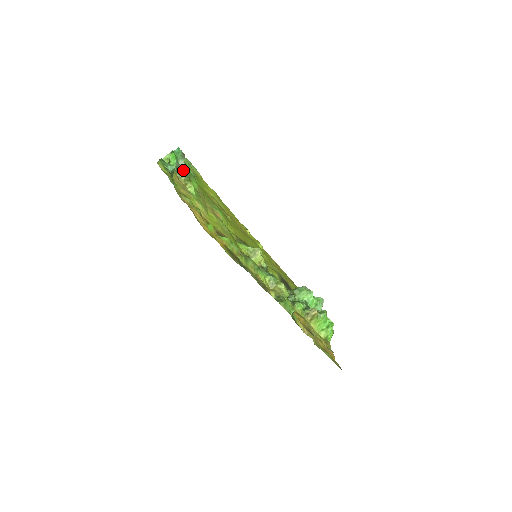
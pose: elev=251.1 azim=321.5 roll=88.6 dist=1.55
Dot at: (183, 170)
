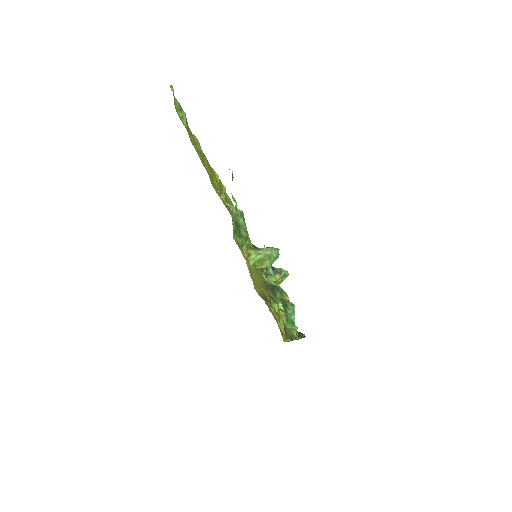
Dot at: (236, 217)
